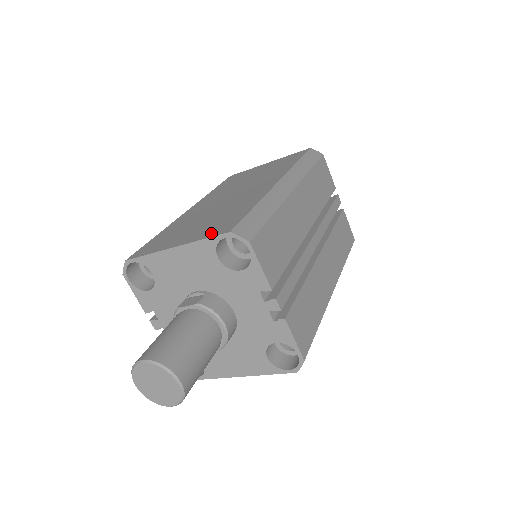
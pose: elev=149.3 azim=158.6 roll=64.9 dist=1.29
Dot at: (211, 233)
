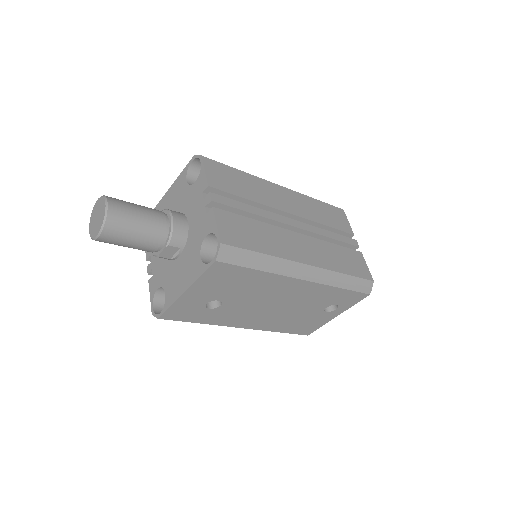
Dot at: occluded
